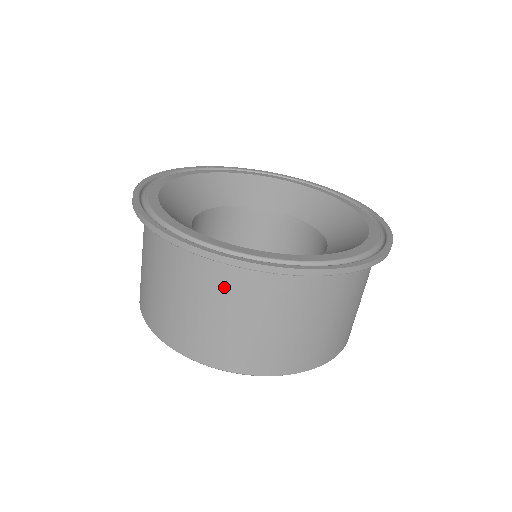
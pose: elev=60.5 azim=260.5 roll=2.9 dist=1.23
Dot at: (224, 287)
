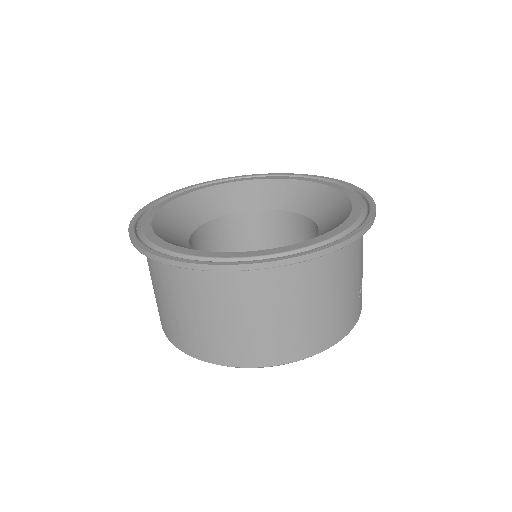
Dot at: (213, 291)
